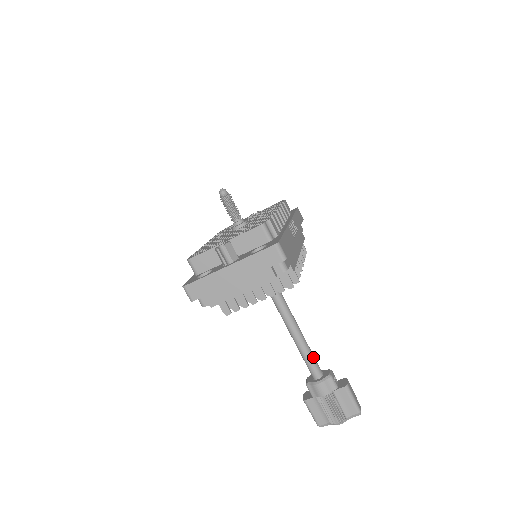
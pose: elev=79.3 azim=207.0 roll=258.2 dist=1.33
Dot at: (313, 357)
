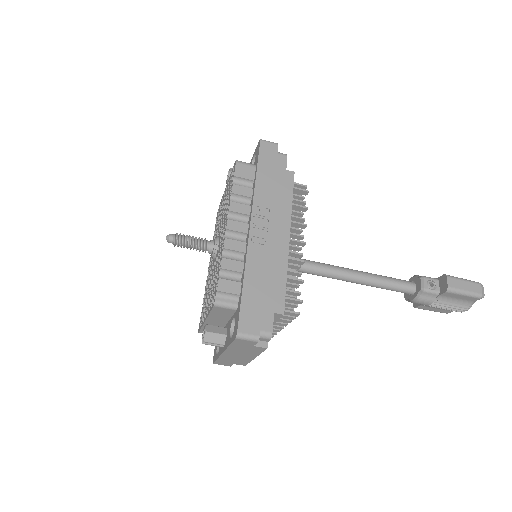
Dot at: (392, 284)
